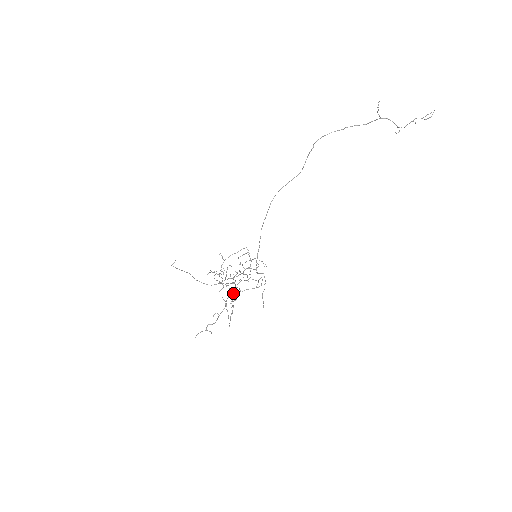
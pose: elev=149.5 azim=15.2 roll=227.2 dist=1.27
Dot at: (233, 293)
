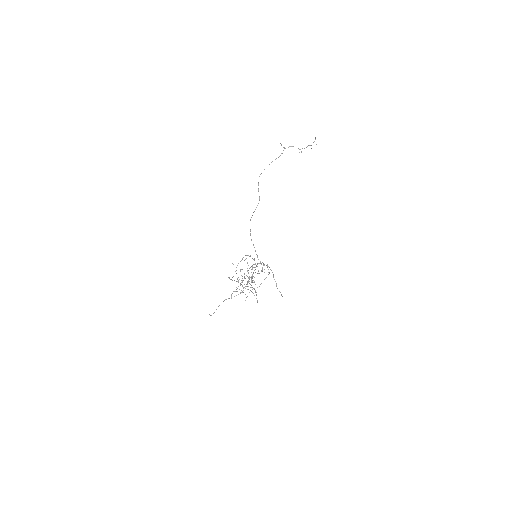
Dot at: occluded
